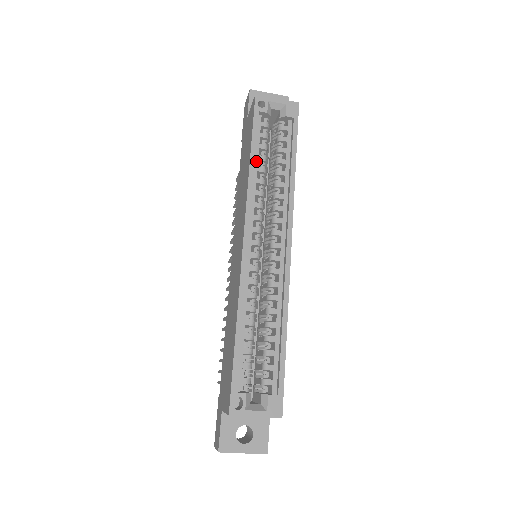
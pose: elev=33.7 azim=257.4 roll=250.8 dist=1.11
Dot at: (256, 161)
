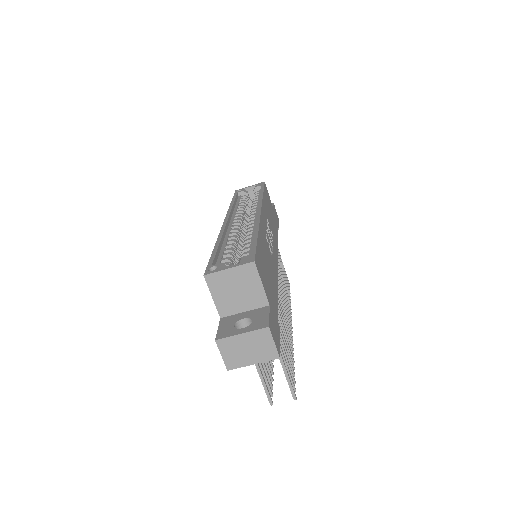
Dot at: (237, 205)
